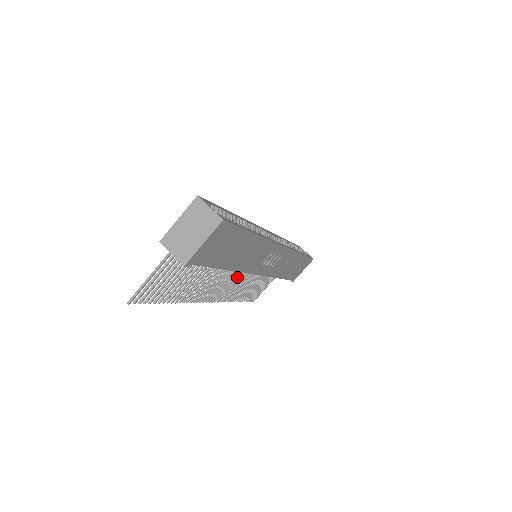
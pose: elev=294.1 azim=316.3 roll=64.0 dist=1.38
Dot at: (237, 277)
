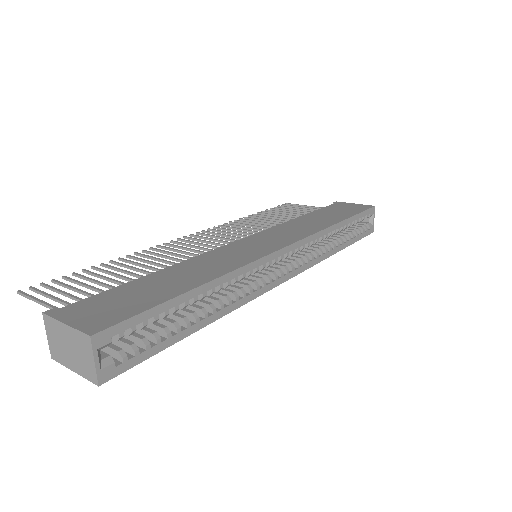
Dot at: (238, 234)
